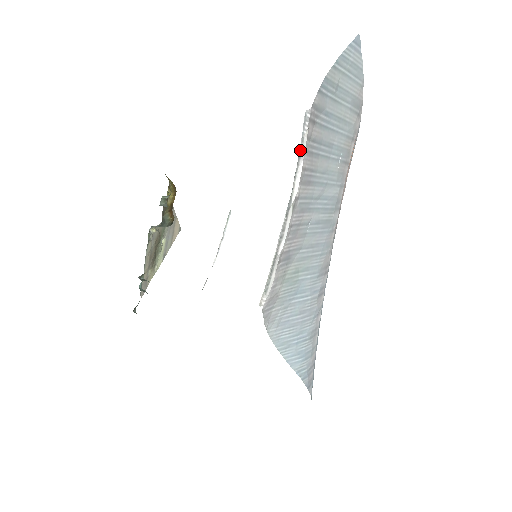
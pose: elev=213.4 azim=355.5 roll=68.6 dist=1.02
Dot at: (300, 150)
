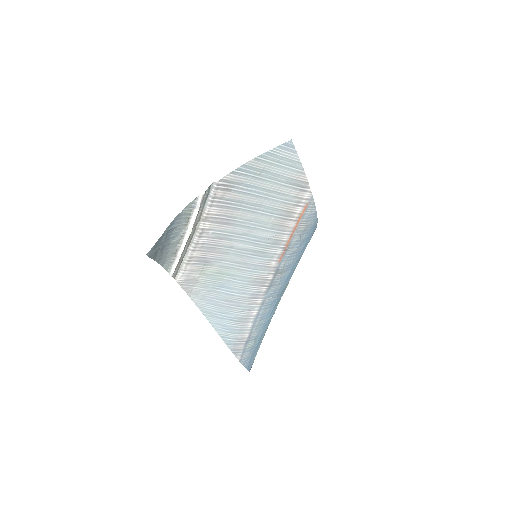
Dot at: (194, 204)
